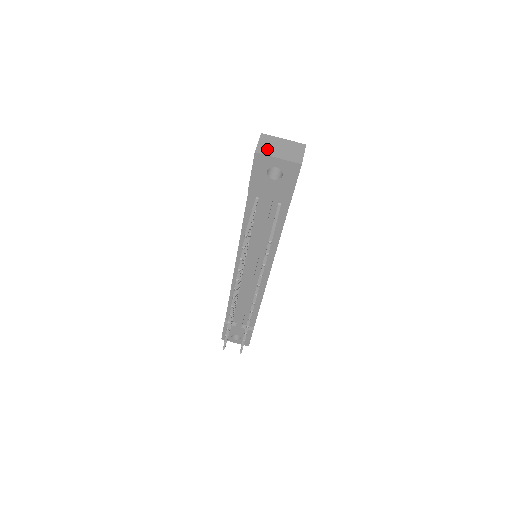
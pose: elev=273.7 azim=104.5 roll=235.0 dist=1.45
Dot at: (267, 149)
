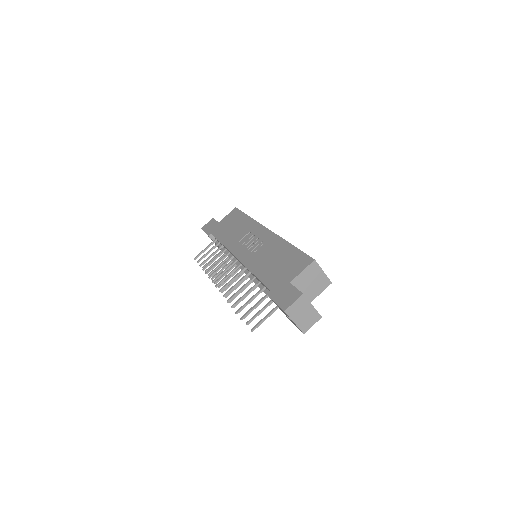
Dot at: (294, 312)
